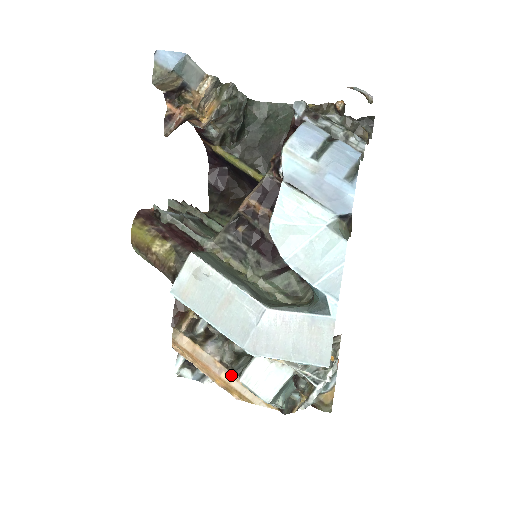
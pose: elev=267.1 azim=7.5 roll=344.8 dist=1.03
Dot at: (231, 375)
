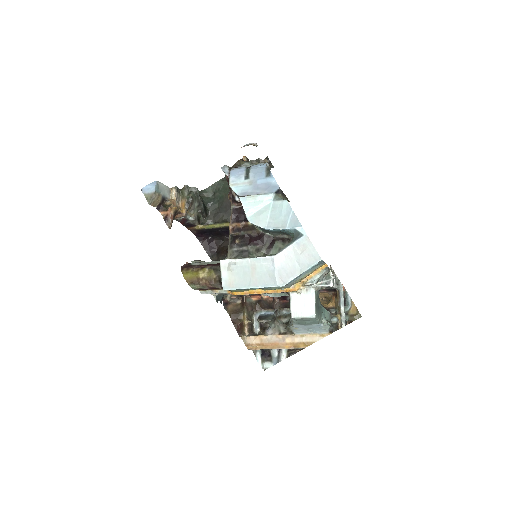
Dot at: (291, 336)
